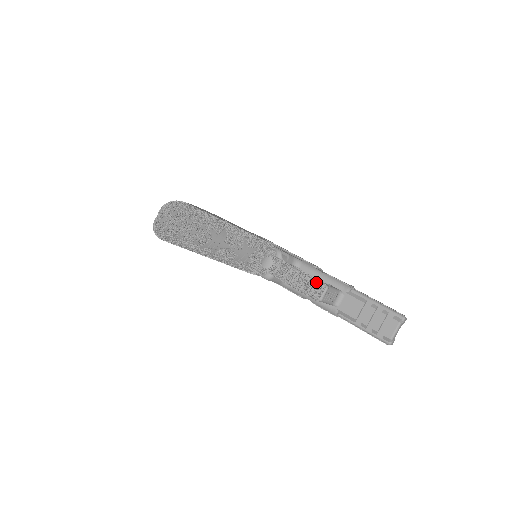
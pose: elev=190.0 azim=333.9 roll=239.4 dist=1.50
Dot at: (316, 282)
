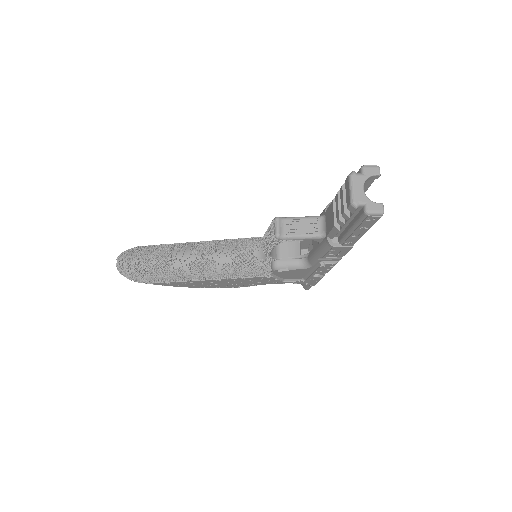
Dot at: (271, 224)
